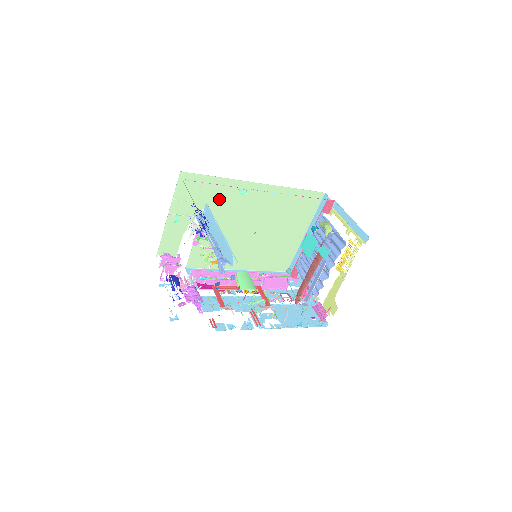
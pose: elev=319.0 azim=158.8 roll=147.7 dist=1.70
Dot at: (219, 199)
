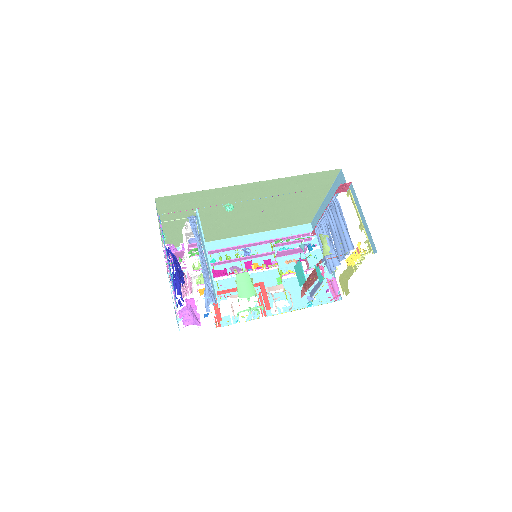
Dot at: (209, 202)
